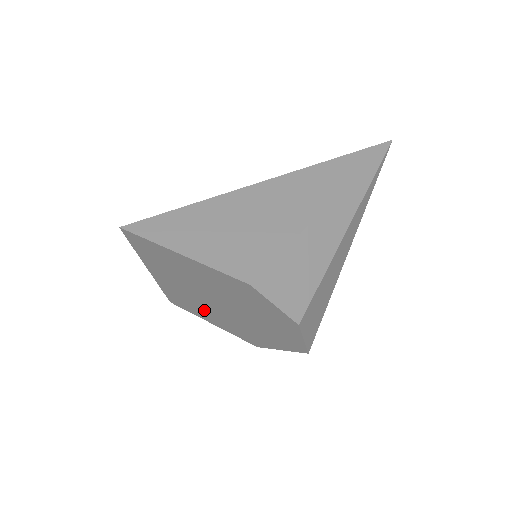
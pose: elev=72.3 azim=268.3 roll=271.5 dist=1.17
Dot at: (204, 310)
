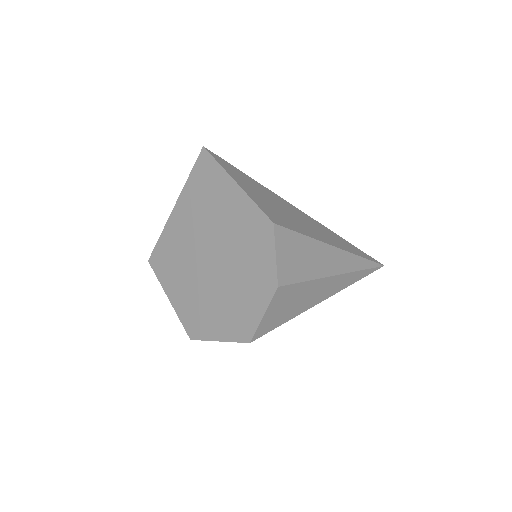
Dot at: (181, 272)
